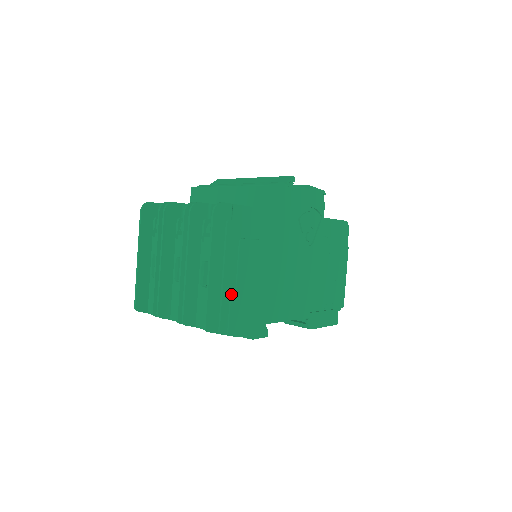
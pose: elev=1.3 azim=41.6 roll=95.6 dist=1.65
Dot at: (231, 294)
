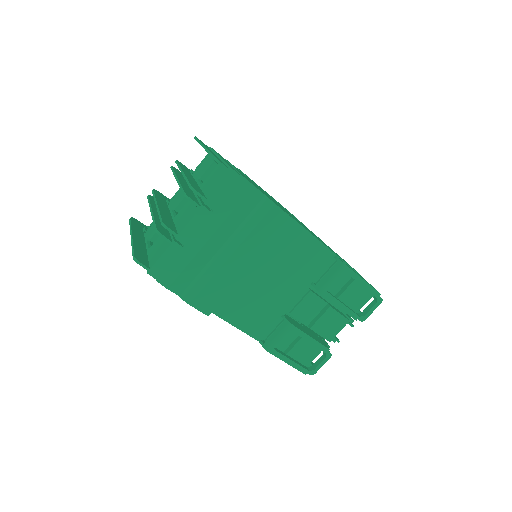
Dot at: occluded
